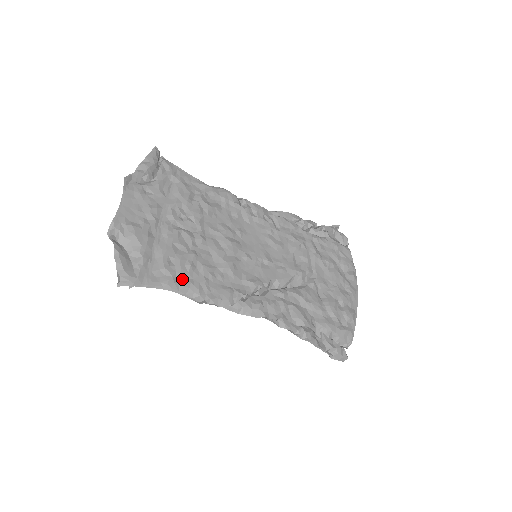
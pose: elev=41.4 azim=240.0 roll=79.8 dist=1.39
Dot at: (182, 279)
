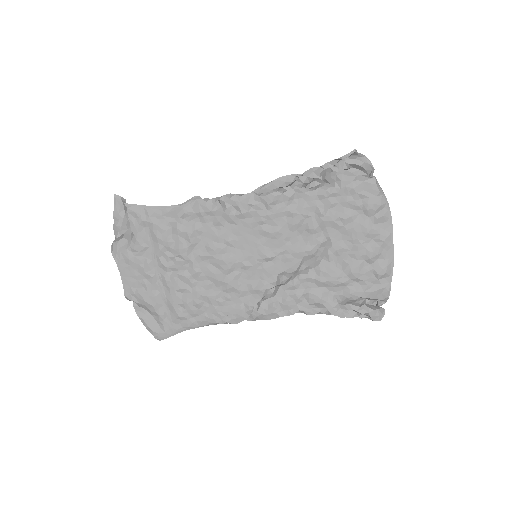
Dot at: (197, 316)
